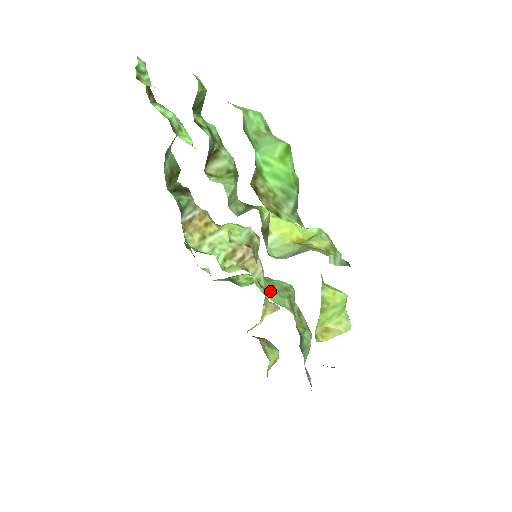
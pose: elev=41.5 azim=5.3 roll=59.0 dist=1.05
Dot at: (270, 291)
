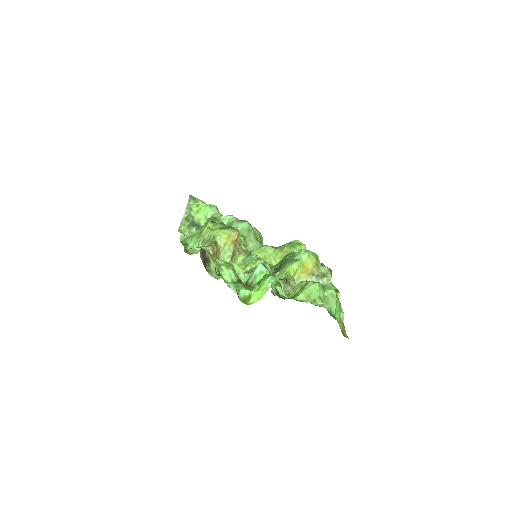
Dot at: (247, 243)
